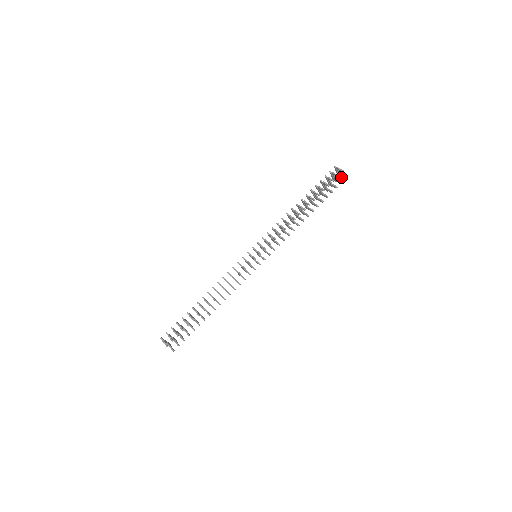
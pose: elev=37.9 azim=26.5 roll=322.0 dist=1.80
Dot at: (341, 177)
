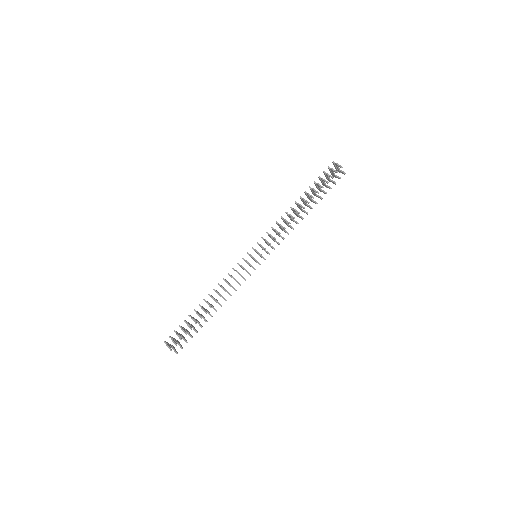
Dot at: (339, 172)
